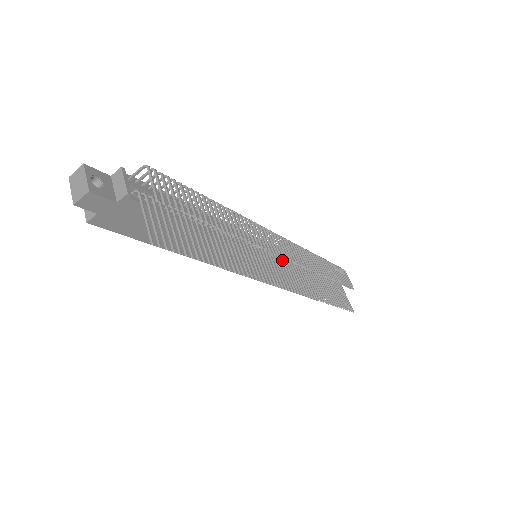
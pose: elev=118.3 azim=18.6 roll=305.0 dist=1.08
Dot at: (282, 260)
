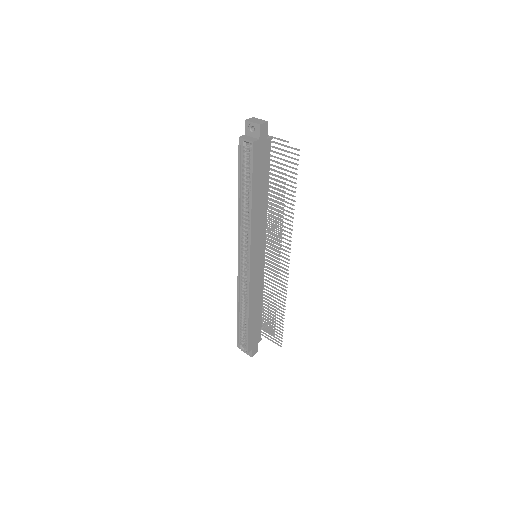
Dot at: (268, 263)
